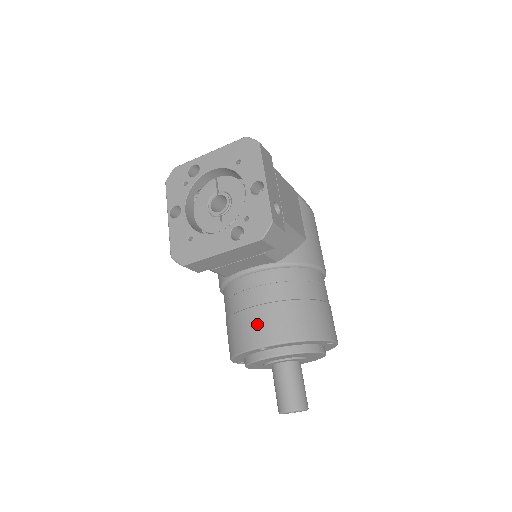
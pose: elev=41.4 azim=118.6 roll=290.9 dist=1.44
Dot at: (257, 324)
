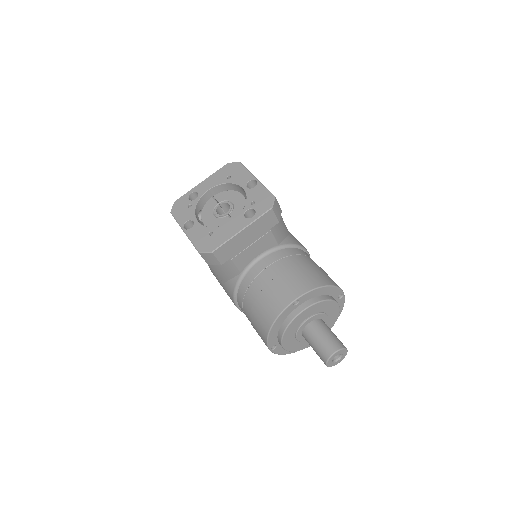
Dot at: (284, 287)
